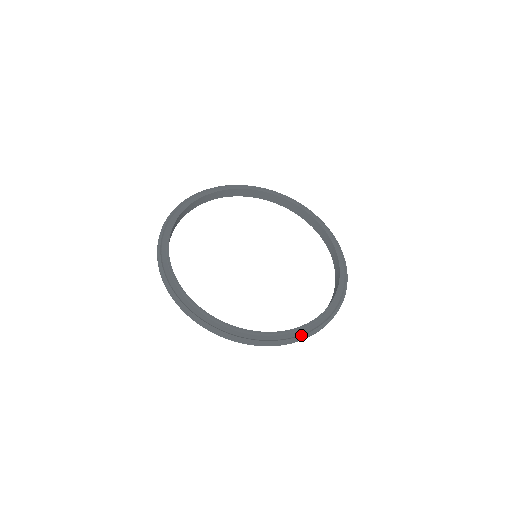
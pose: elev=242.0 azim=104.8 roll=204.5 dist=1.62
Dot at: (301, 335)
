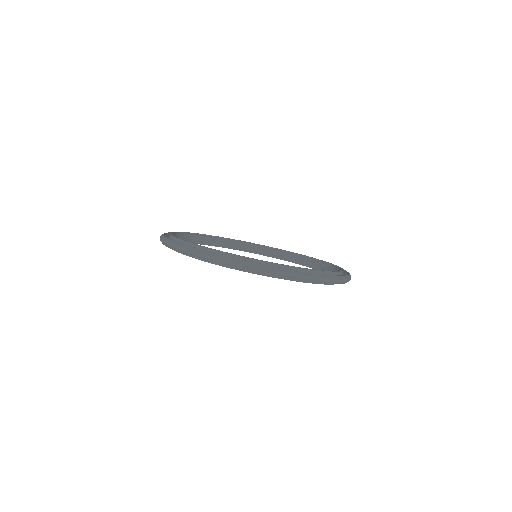
Dot at: (312, 273)
